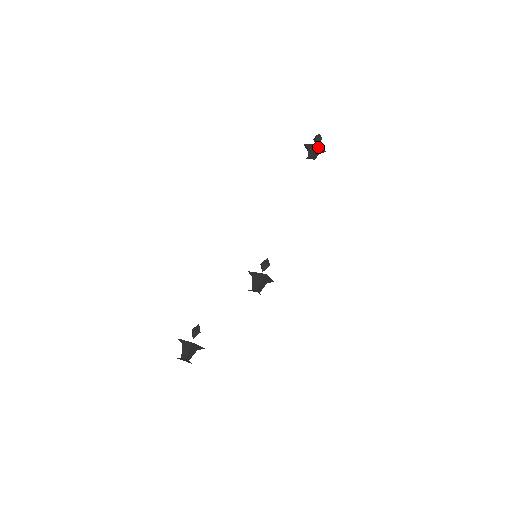
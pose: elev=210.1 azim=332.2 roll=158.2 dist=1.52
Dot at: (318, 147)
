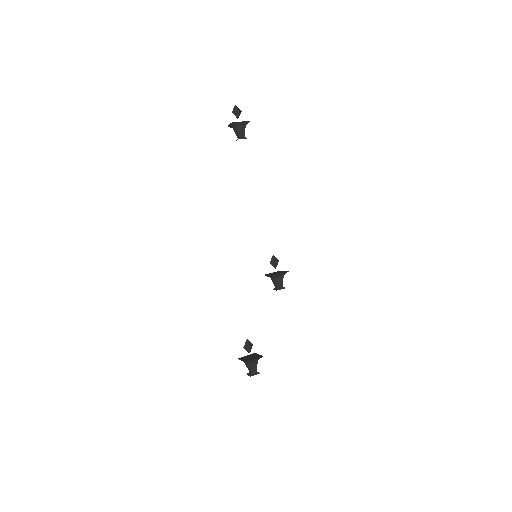
Dot at: occluded
